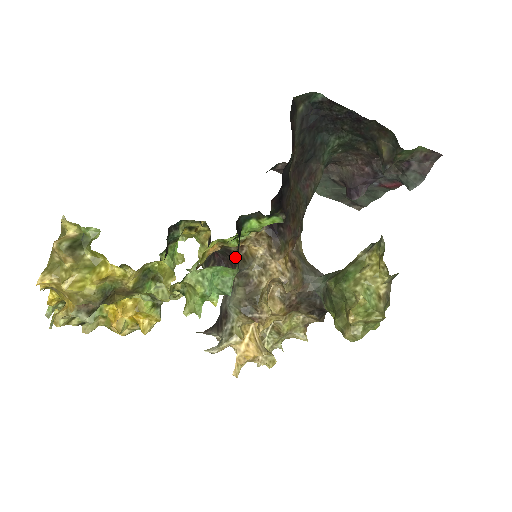
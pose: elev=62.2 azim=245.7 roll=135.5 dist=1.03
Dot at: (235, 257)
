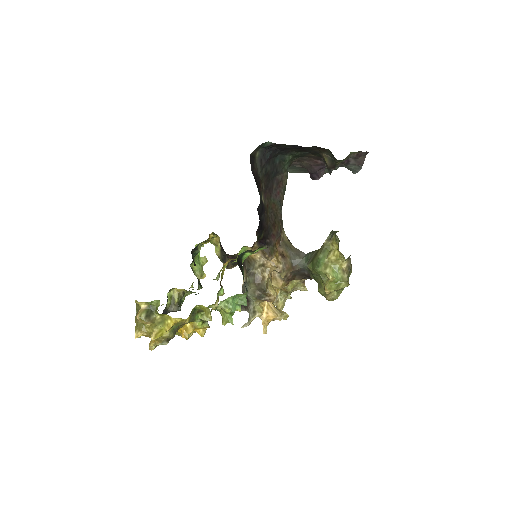
Dot at: occluded
